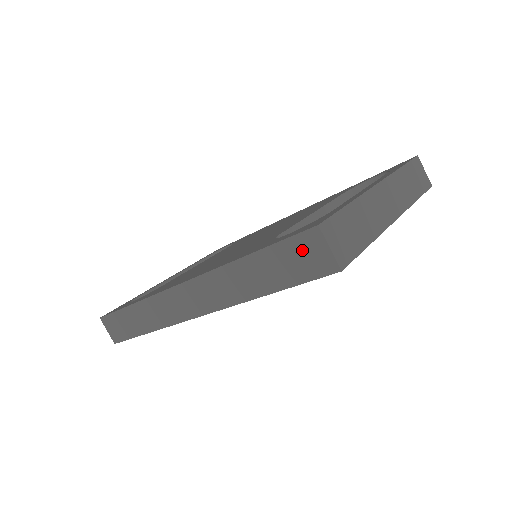
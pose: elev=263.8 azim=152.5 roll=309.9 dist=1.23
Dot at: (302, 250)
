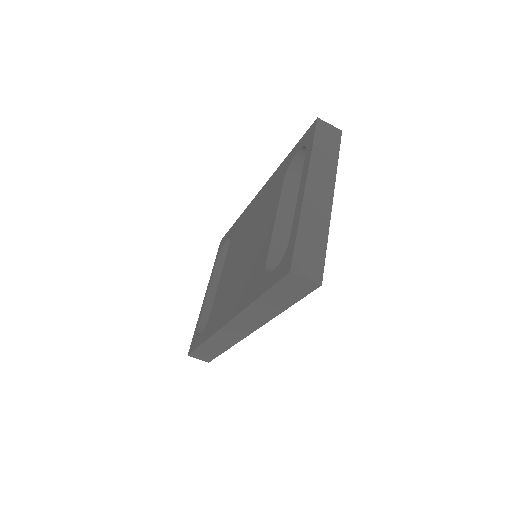
Dot at: (290, 285)
